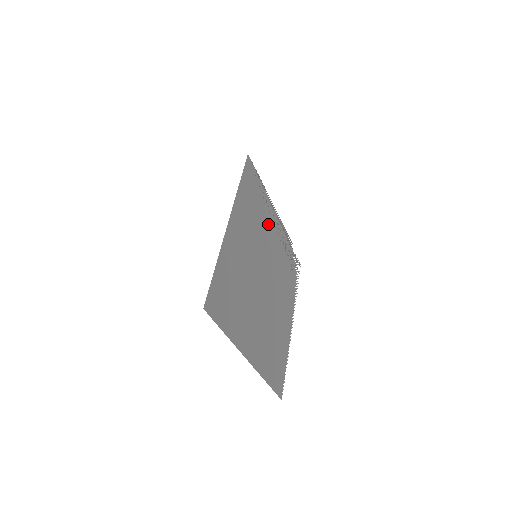
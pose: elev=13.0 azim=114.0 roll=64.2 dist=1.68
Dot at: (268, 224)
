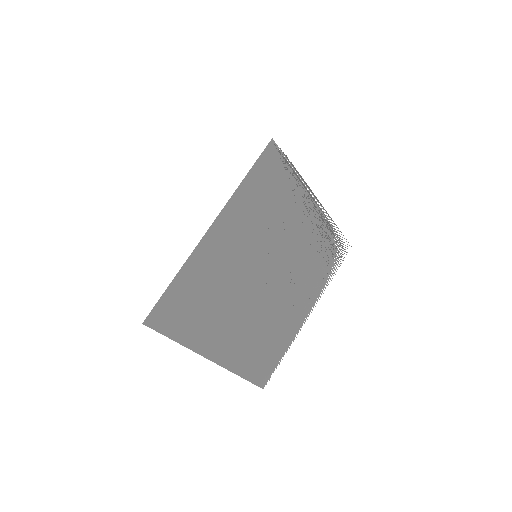
Dot at: (293, 215)
